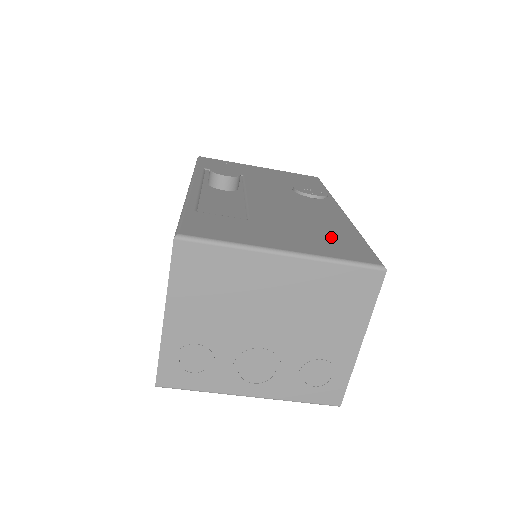
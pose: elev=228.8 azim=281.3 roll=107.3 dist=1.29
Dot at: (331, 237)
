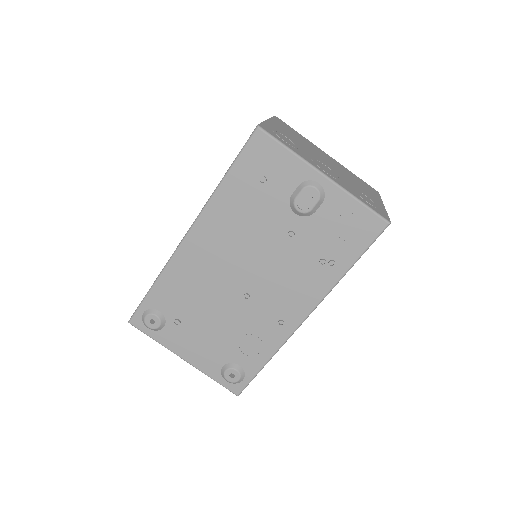
Dot at: occluded
